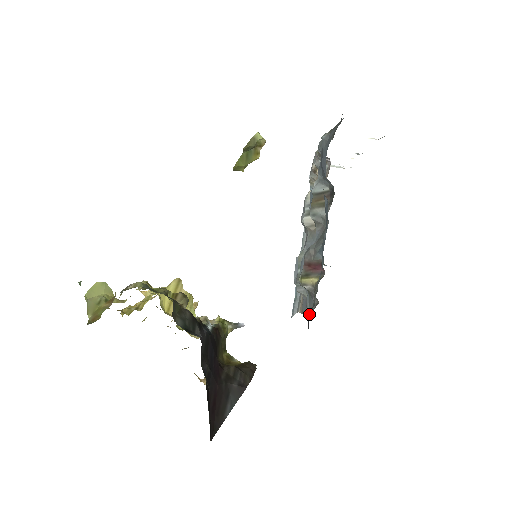
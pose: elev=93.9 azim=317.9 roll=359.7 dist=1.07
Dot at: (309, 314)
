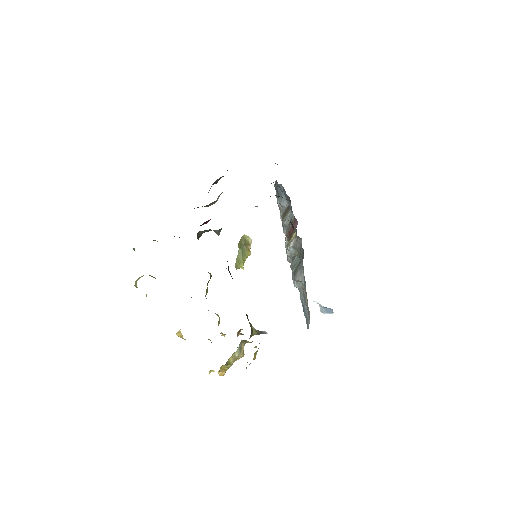
Dot at: (300, 253)
